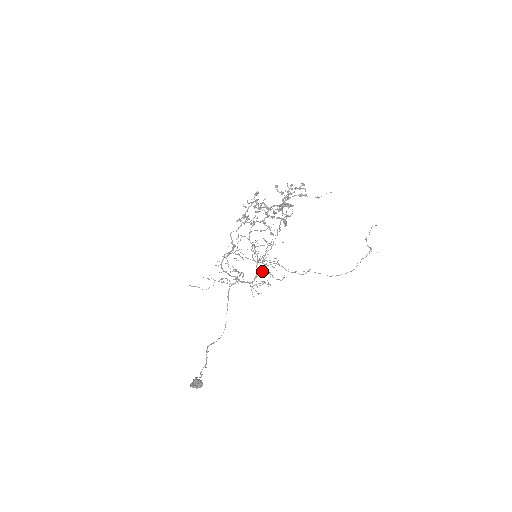
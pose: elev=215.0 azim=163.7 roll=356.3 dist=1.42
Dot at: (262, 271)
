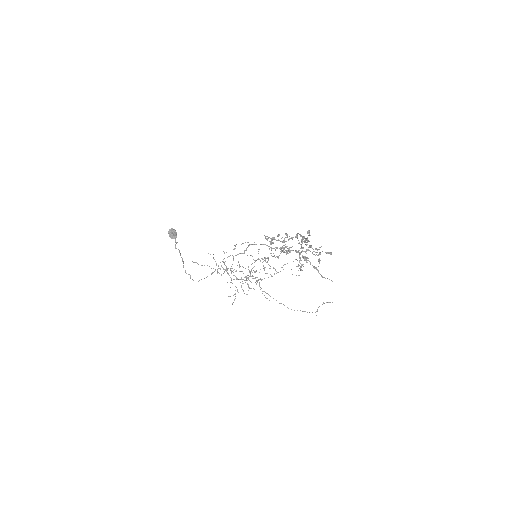
Dot at: occluded
